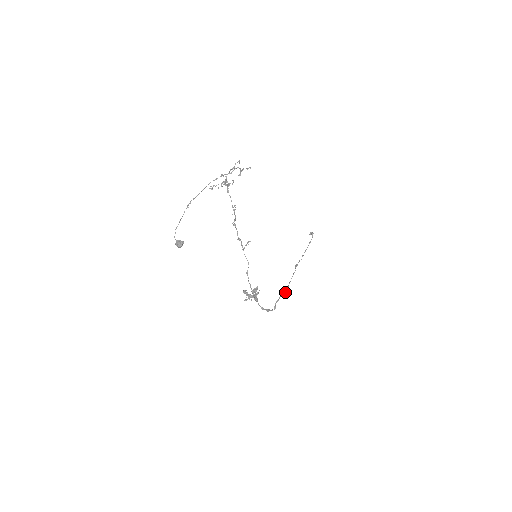
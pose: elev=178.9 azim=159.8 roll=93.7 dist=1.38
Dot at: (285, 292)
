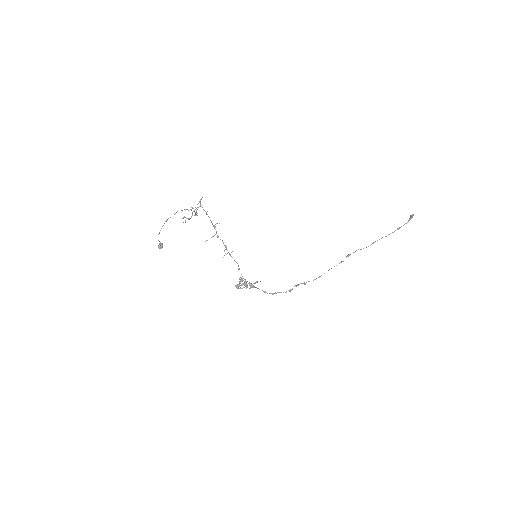
Dot at: (309, 281)
